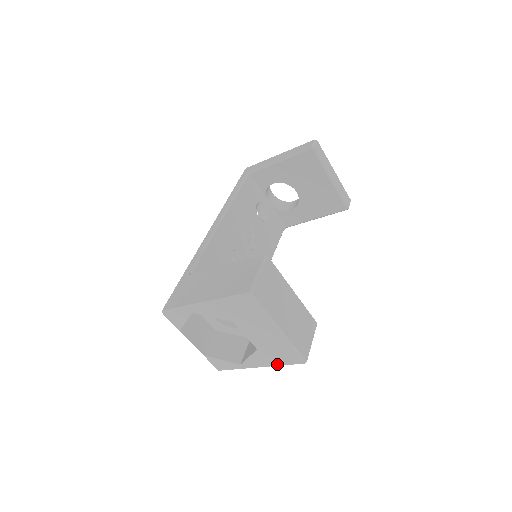
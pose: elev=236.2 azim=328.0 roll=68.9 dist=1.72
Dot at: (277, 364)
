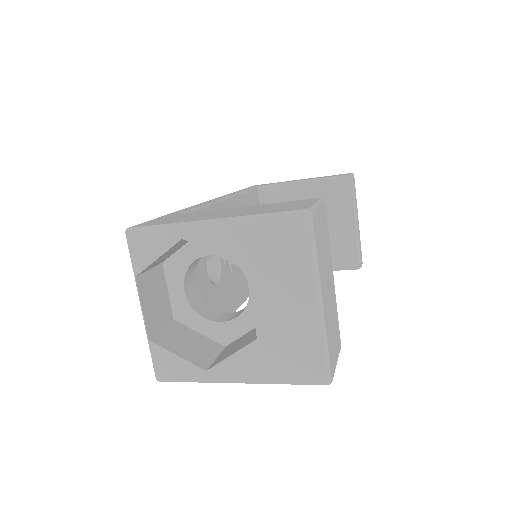
Dot at: (276, 378)
